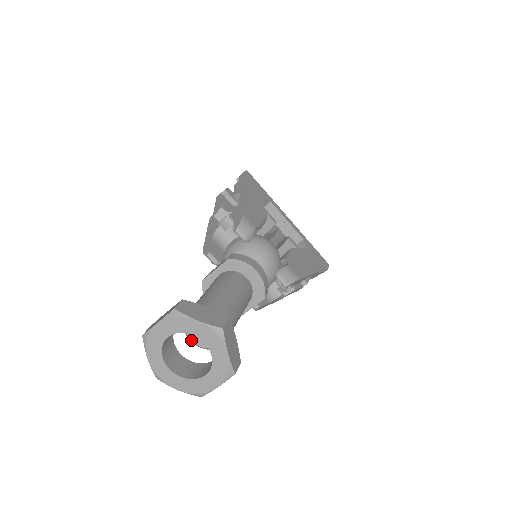
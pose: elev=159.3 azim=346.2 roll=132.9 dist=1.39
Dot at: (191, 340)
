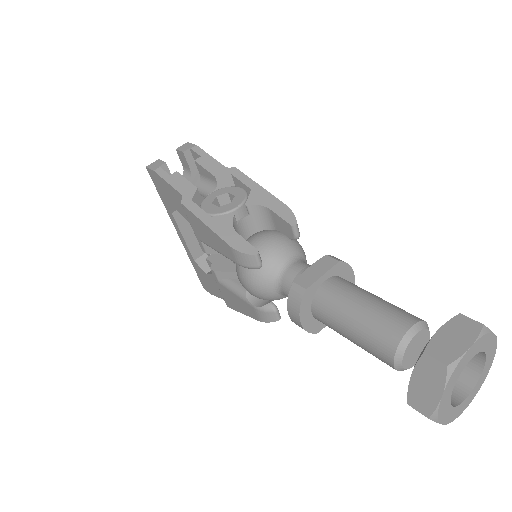
Dot at: (402, 363)
